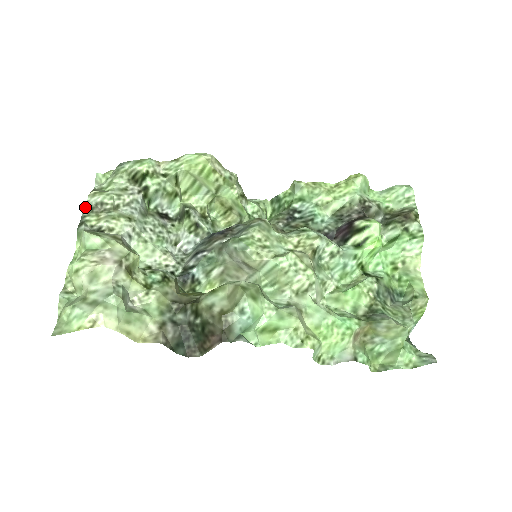
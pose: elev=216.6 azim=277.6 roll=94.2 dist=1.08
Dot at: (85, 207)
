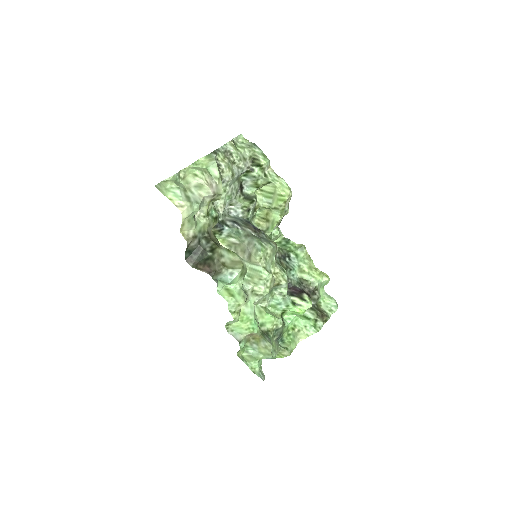
Dot at: (223, 146)
